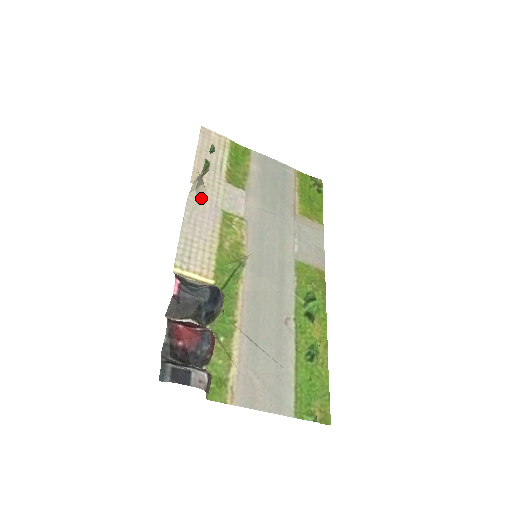
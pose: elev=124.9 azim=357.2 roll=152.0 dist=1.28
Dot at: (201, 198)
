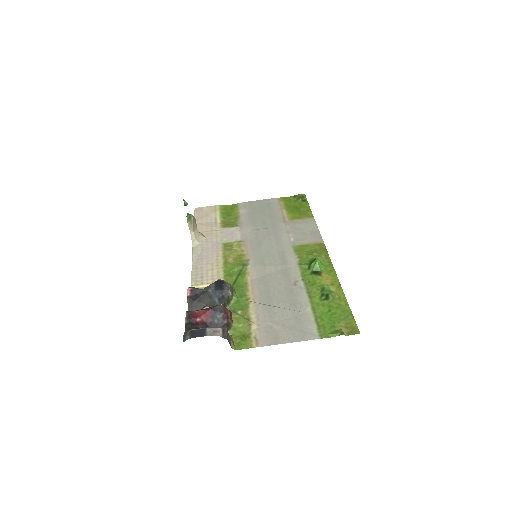
Dot at: (203, 243)
